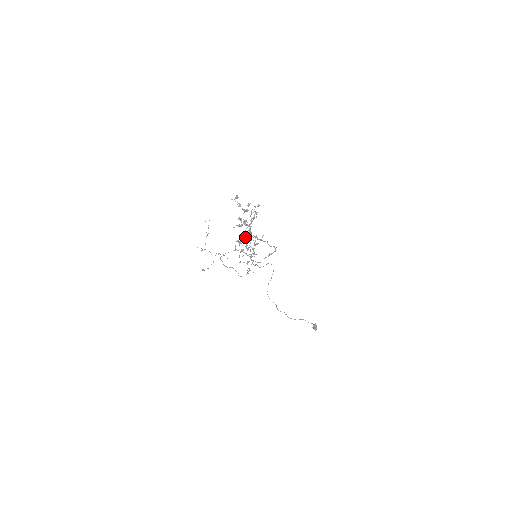
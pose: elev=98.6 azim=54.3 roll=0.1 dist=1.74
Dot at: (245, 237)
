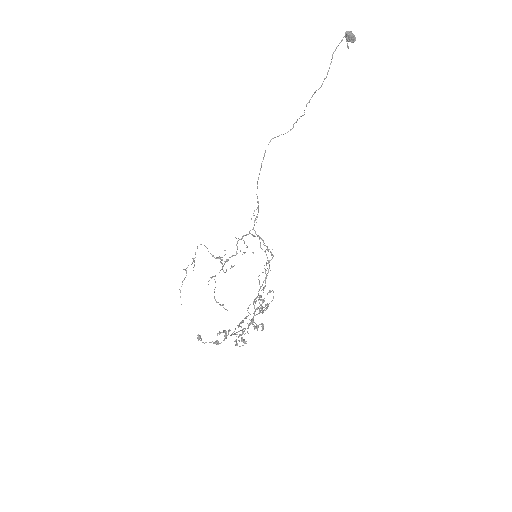
Dot at: occluded
